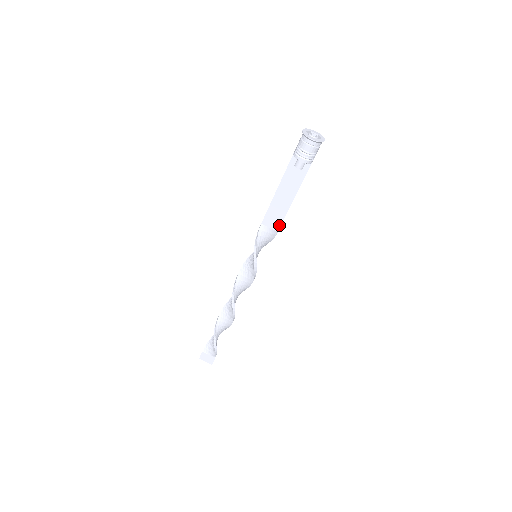
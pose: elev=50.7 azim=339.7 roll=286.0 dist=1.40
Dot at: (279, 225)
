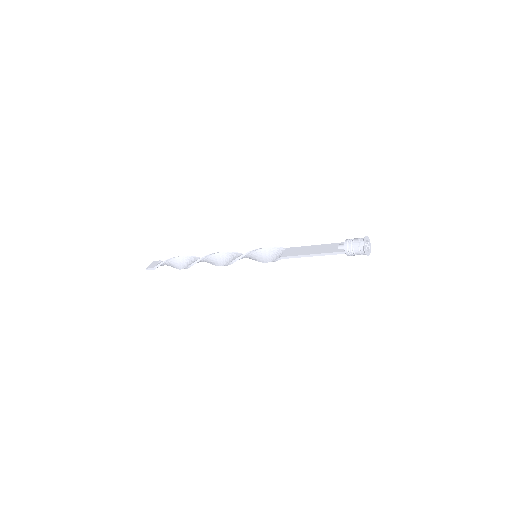
Dot at: occluded
